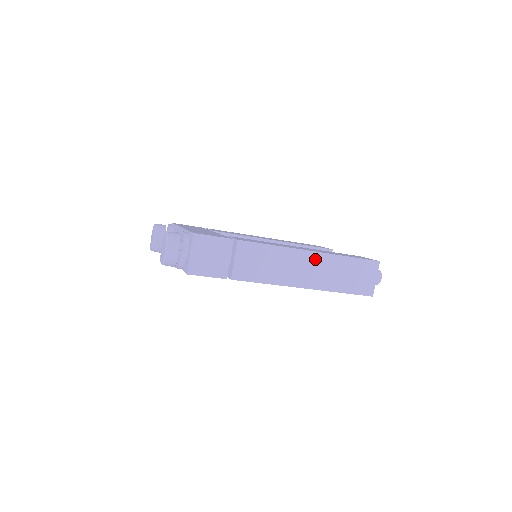
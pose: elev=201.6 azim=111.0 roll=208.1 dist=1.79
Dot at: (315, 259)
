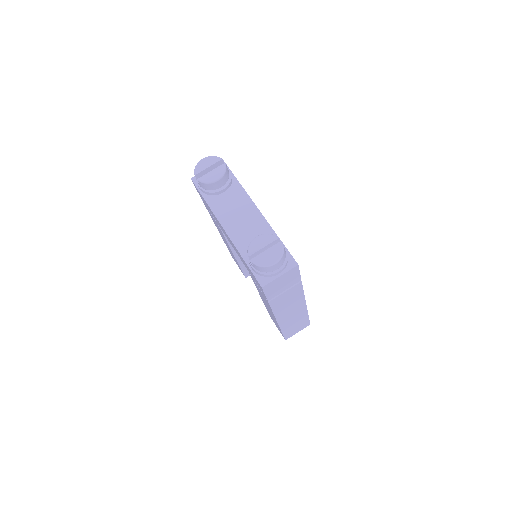
Dot at: (301, 310)
